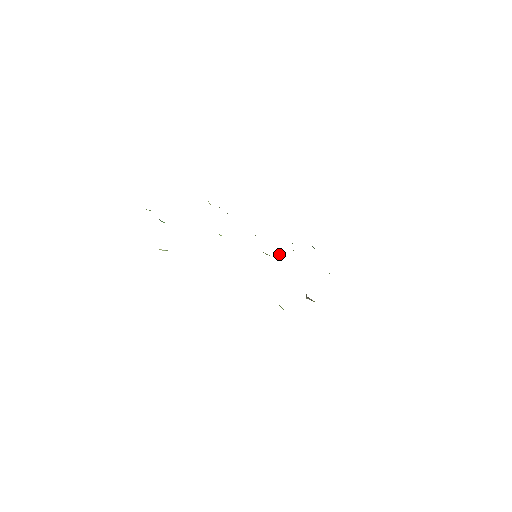
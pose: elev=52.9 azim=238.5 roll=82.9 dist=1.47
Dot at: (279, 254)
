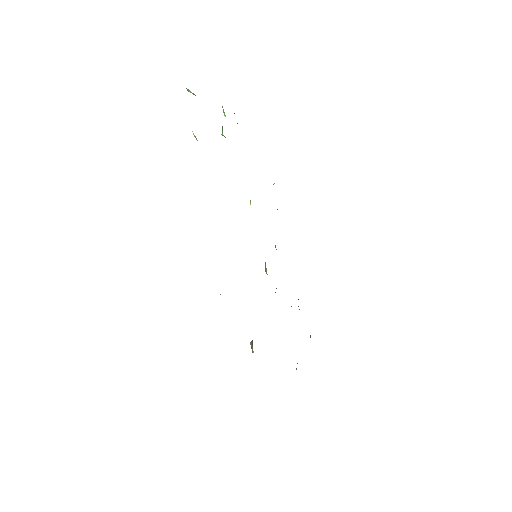
Dot at: occluded
